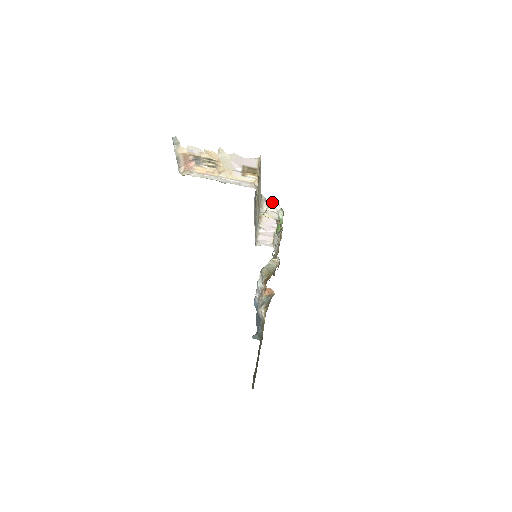
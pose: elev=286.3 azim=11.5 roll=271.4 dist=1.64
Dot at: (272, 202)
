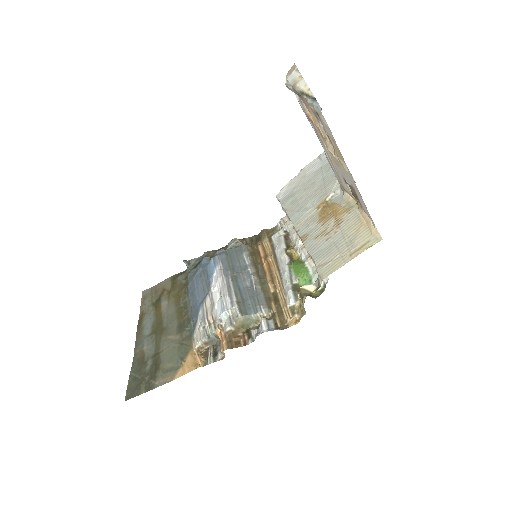
Dot at: occluded
